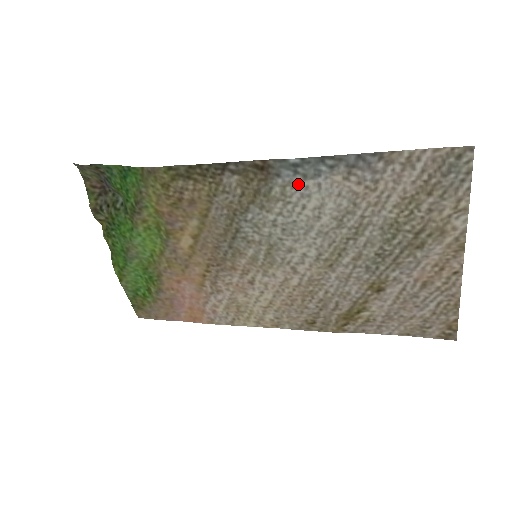
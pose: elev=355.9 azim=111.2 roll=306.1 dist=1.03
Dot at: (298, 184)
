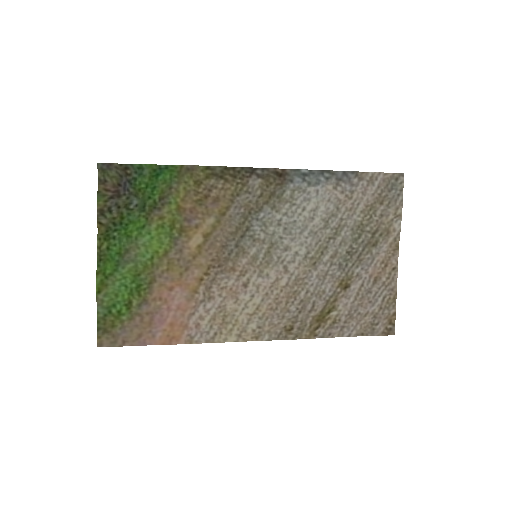
Dot at: (304, 189)
